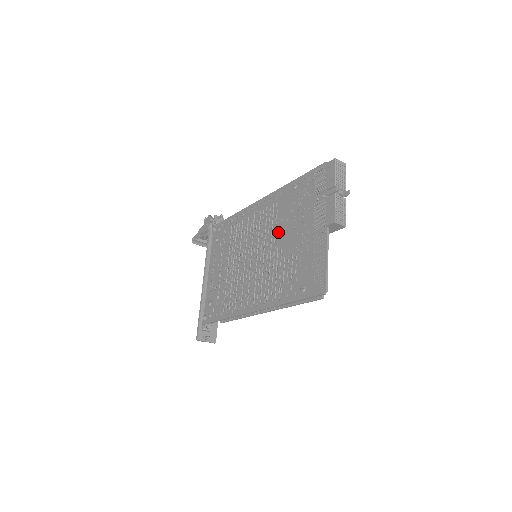
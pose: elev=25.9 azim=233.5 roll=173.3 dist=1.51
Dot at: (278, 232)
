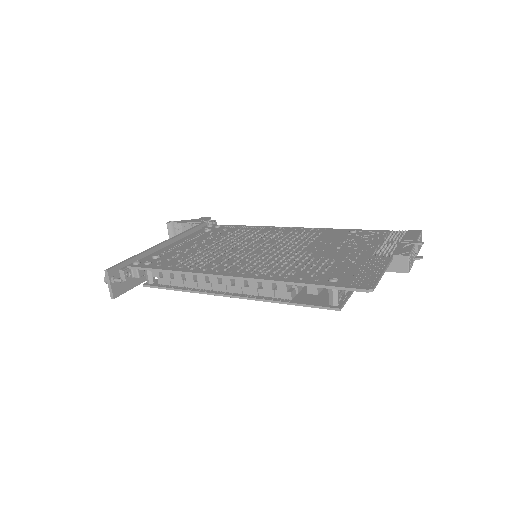
Dot at: (312, 245)
